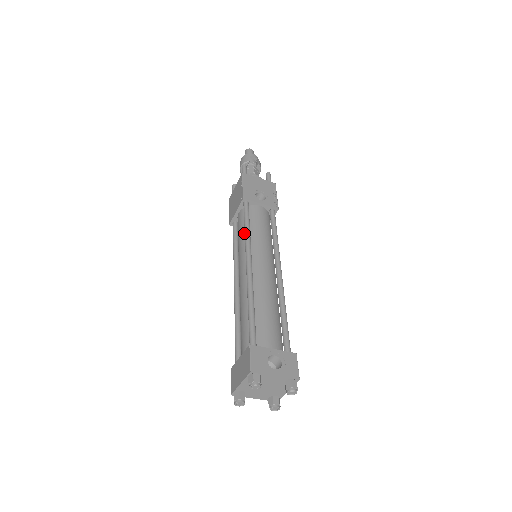
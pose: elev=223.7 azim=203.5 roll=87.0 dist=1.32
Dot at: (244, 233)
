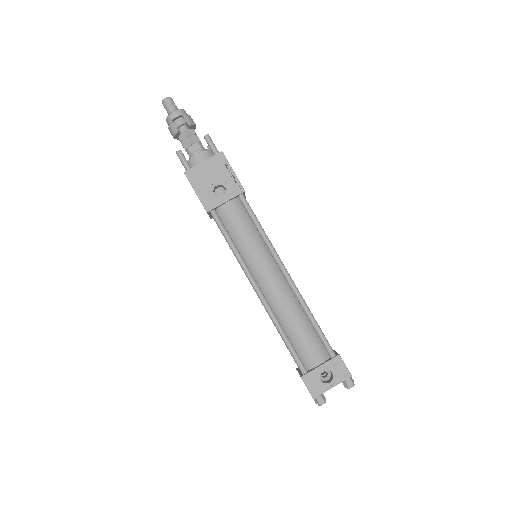
Dot at: occluded
